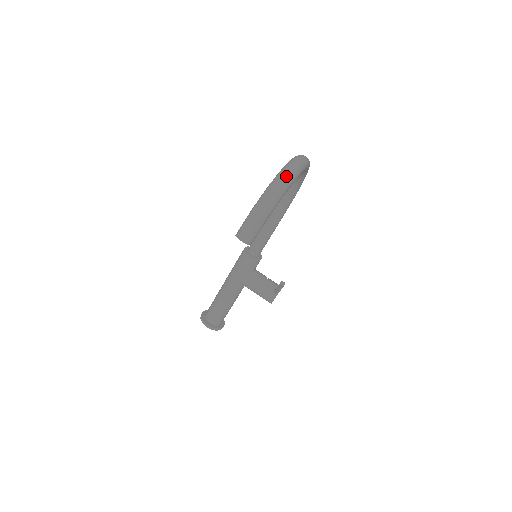
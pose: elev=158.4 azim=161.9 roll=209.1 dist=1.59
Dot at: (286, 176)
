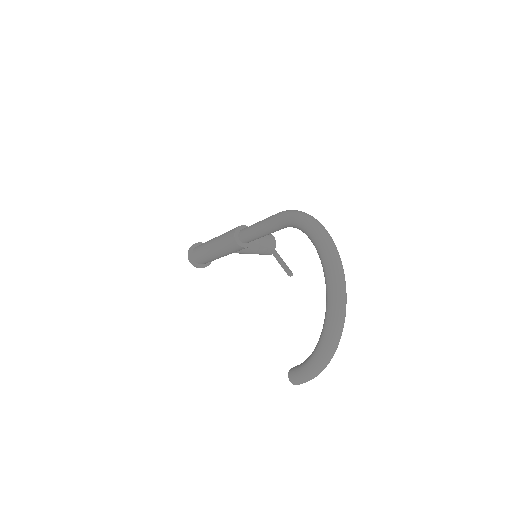
Dot at: (337, 340)
